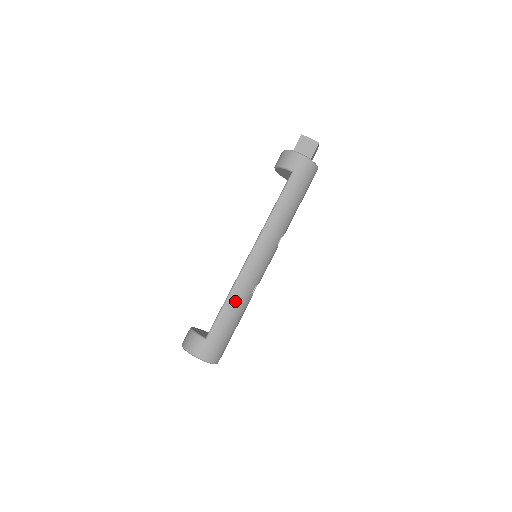
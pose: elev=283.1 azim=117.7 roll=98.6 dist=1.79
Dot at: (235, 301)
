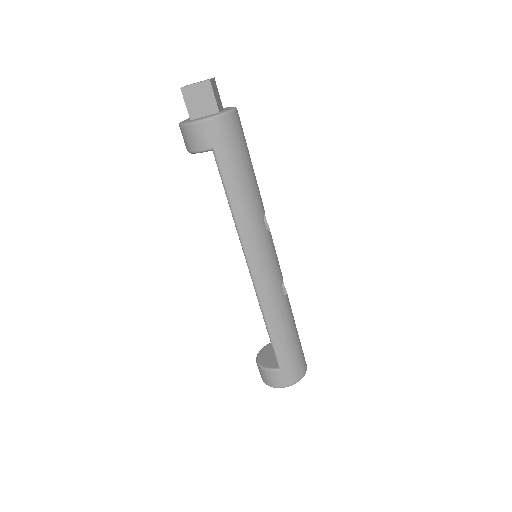
Dot at: (276, 321)
